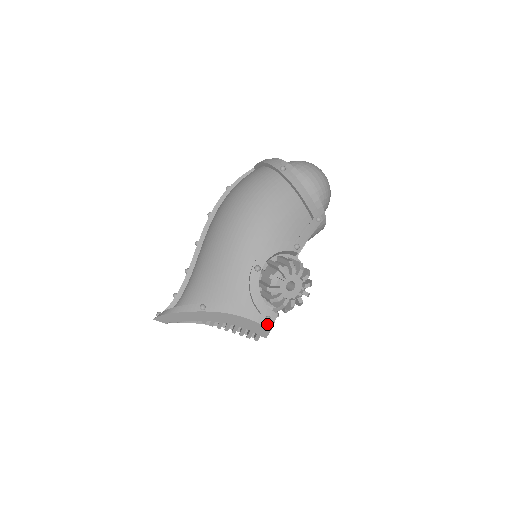
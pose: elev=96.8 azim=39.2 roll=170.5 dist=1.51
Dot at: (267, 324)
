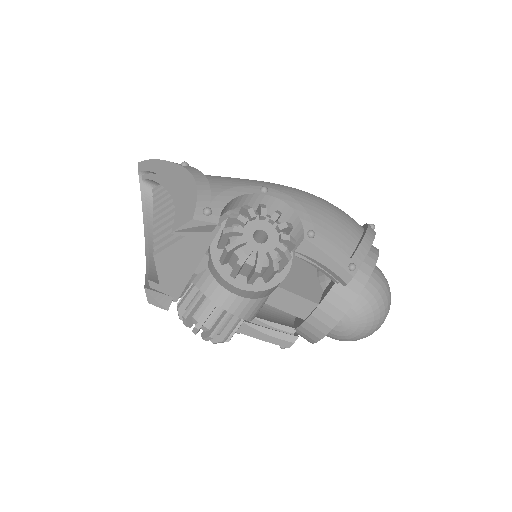
Dot at: (199, 212)
